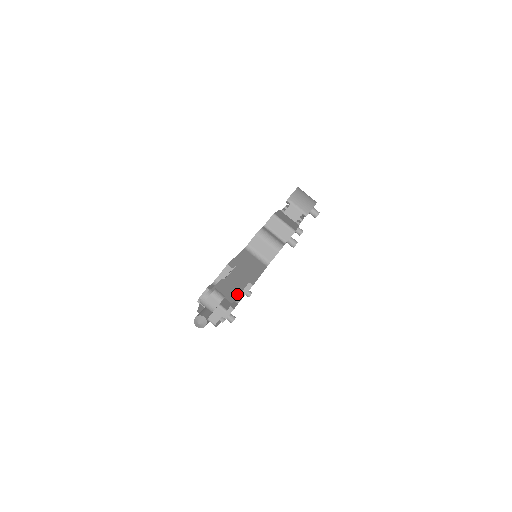
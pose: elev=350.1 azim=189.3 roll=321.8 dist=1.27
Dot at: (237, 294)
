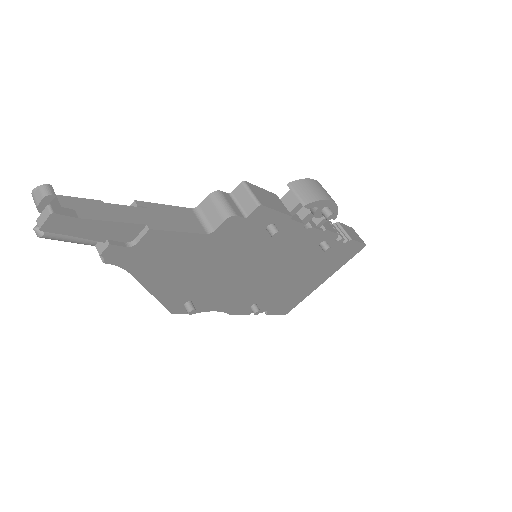
Dot at: (104, 219)
